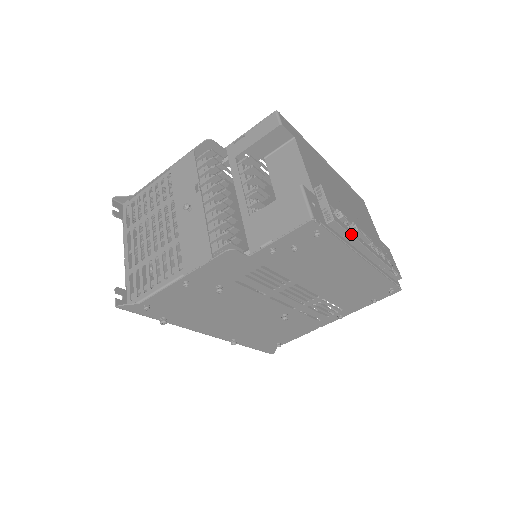
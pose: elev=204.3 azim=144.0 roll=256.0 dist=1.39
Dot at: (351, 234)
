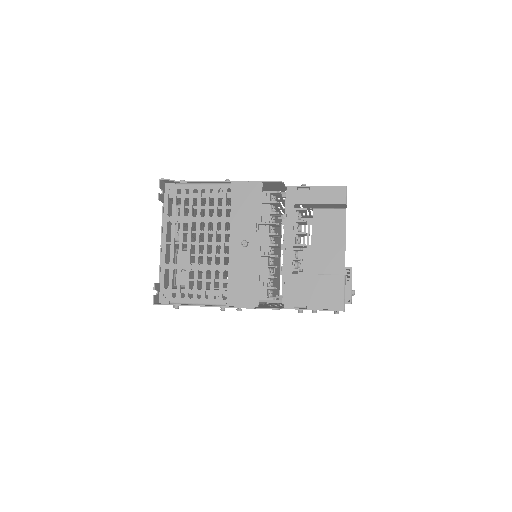
Dot at: occluded
